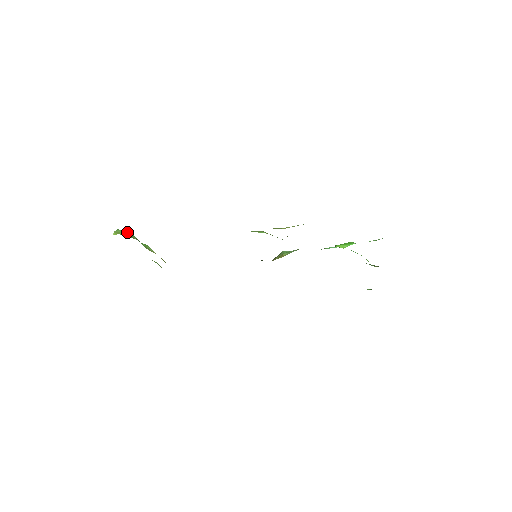
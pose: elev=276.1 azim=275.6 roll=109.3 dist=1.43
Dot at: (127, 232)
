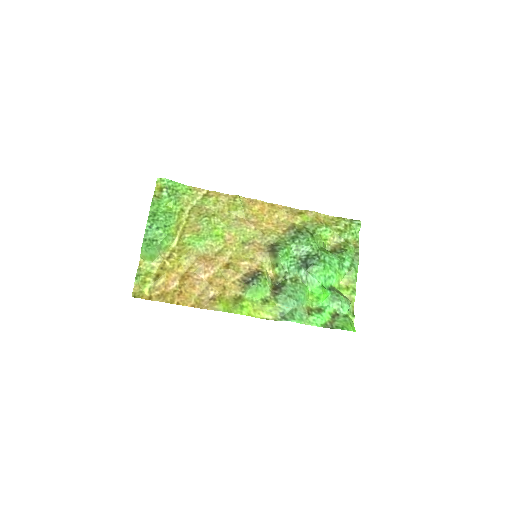
Dot at: (150, 251)
